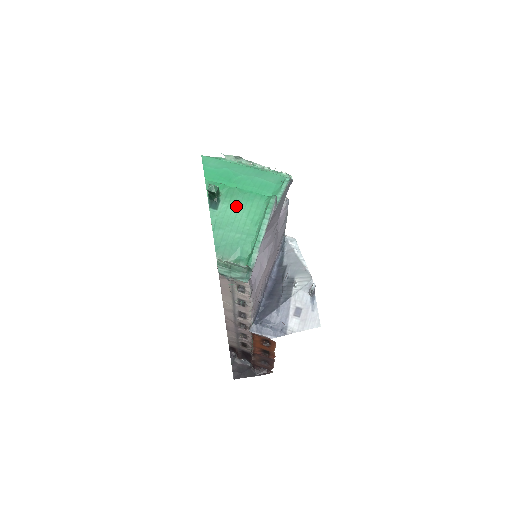
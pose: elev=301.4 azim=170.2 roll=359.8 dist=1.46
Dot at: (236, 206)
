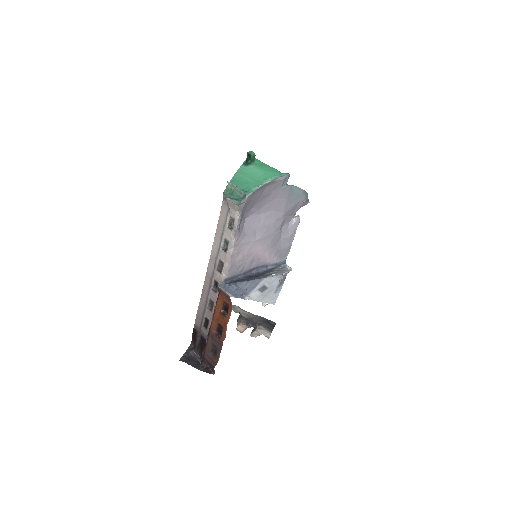
Dot at: (260, 169)
